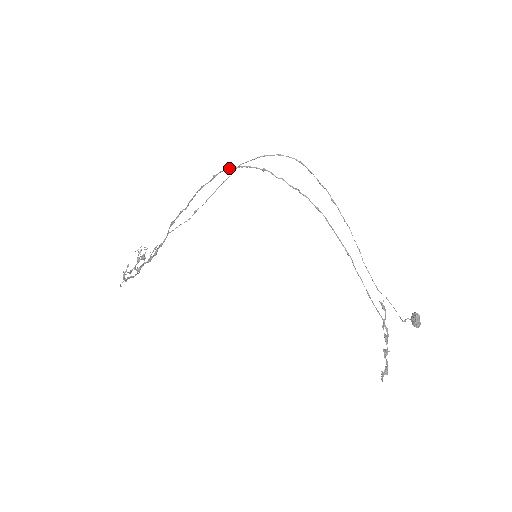
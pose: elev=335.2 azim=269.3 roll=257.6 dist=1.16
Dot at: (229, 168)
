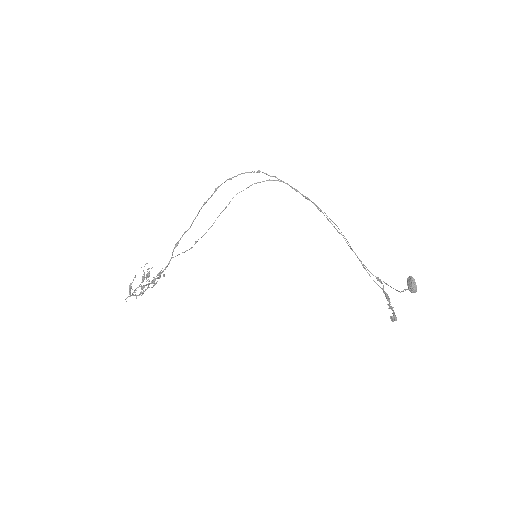
Dot at: (229, 179)
